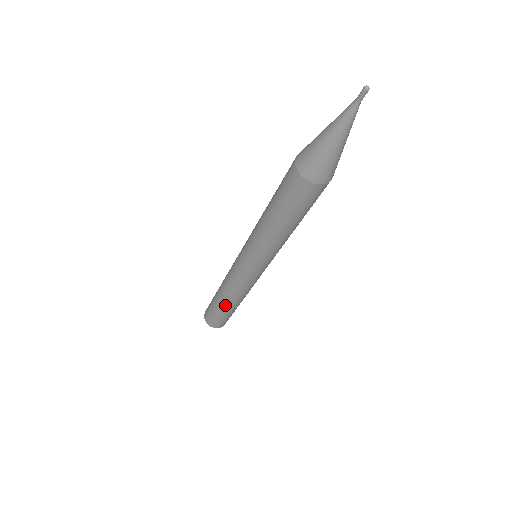
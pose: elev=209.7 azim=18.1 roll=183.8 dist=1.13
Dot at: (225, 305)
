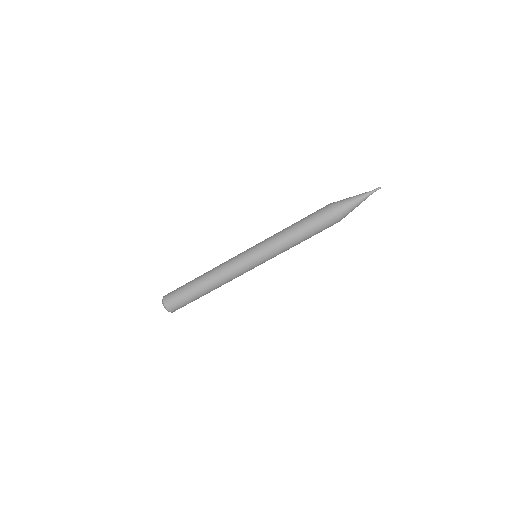
Dot at: (200, 277)
